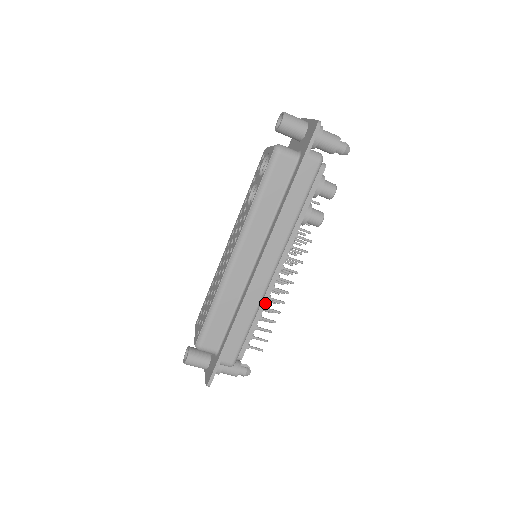
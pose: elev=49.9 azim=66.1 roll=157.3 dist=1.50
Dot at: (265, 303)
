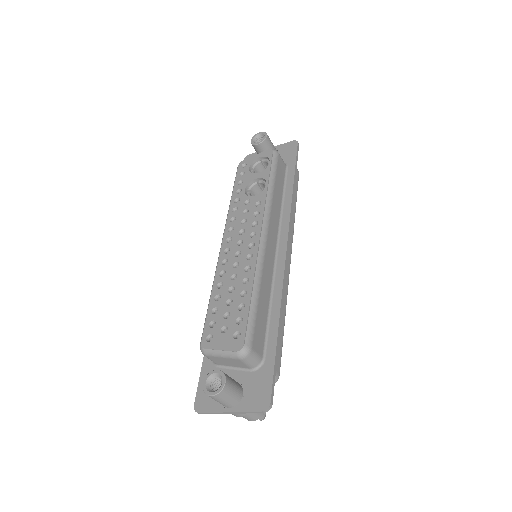
Dot at: occluded
